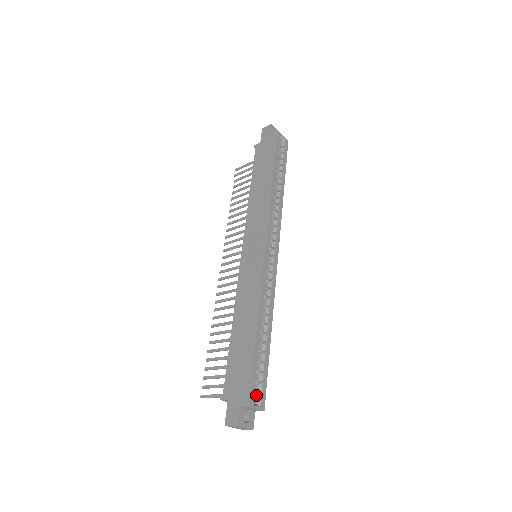
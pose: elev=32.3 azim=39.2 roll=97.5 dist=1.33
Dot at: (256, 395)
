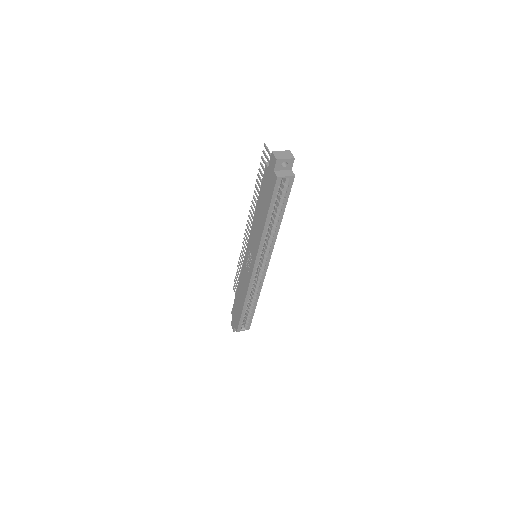
Dot at: (245, 324)
